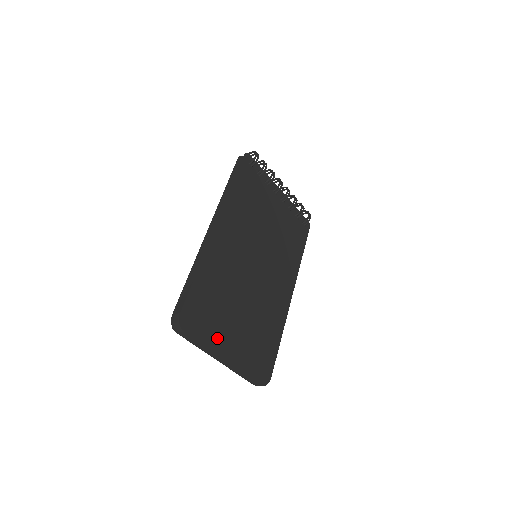
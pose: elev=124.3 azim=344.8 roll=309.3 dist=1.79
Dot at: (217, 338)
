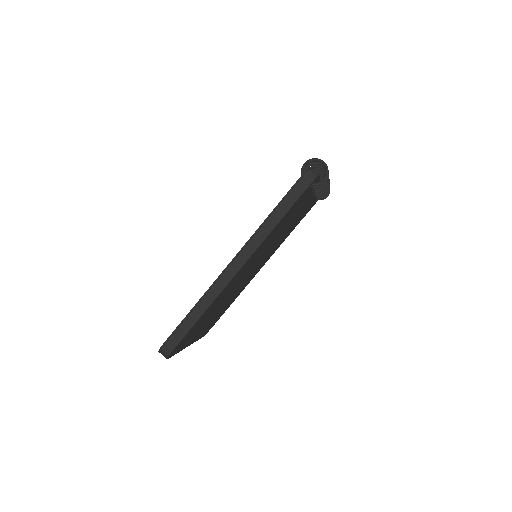
Dot at: (189, 341)
